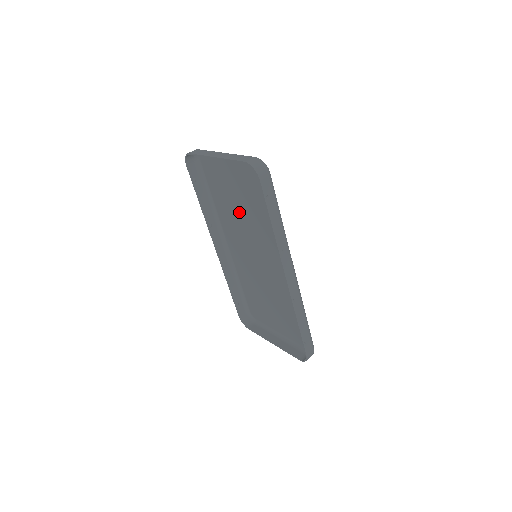
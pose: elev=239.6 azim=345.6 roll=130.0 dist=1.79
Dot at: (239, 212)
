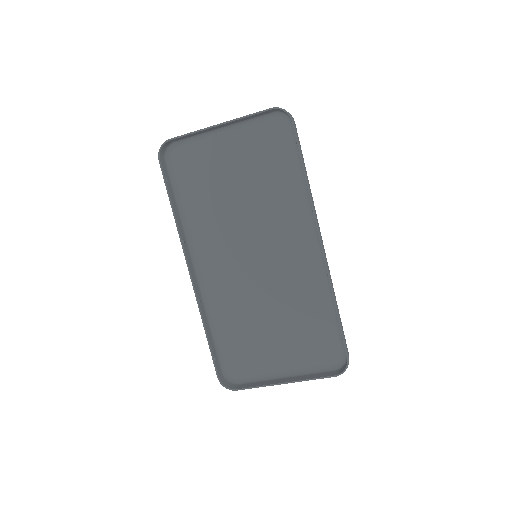
Dot at: (232, 203)
